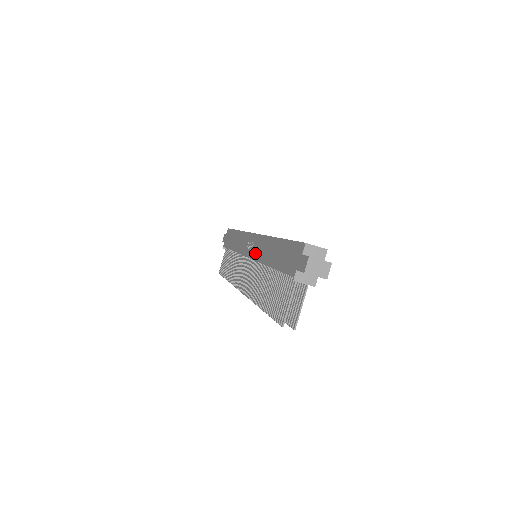
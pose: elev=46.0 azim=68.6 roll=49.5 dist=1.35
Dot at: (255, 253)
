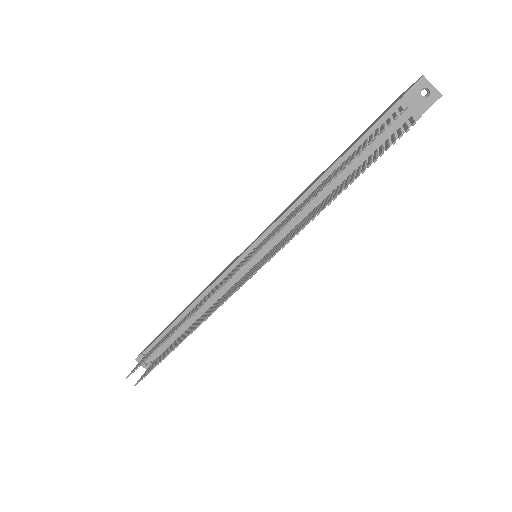
Dot at: (273, 222)
